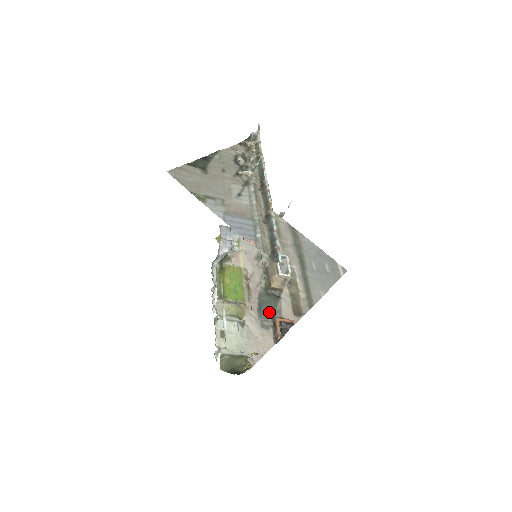
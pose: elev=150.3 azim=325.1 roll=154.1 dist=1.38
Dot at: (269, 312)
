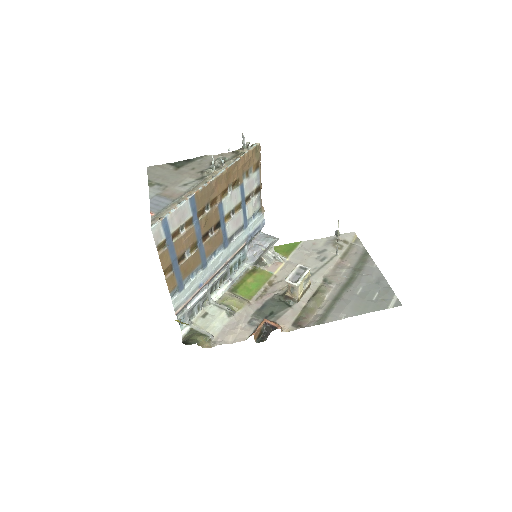
Dot at: (267, 314)
